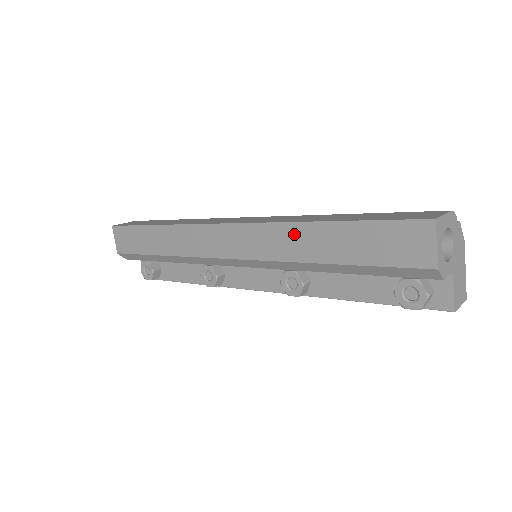
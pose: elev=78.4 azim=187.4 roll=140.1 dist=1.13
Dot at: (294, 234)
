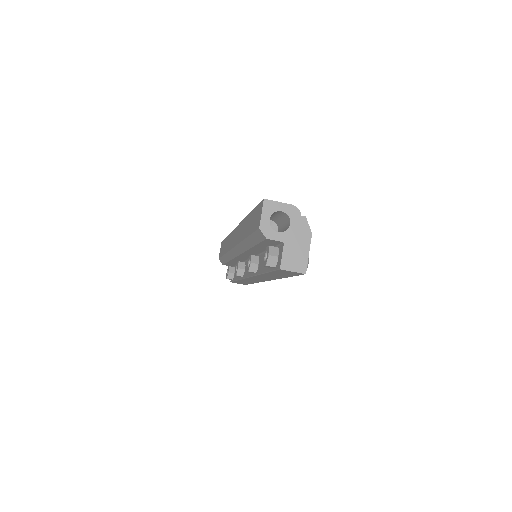
Dot at: occluded
